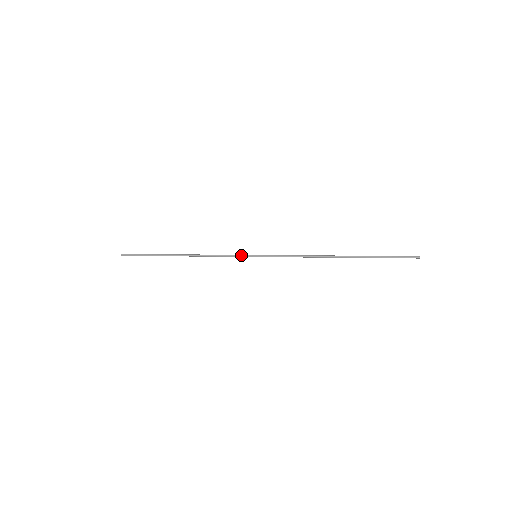
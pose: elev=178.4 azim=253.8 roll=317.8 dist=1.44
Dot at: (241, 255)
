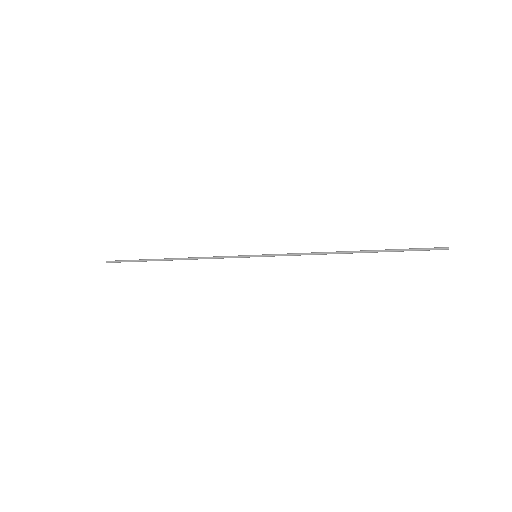
Dot at: (239, 255)
